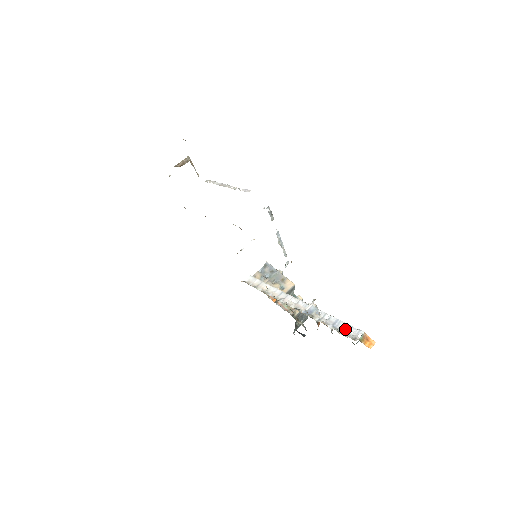
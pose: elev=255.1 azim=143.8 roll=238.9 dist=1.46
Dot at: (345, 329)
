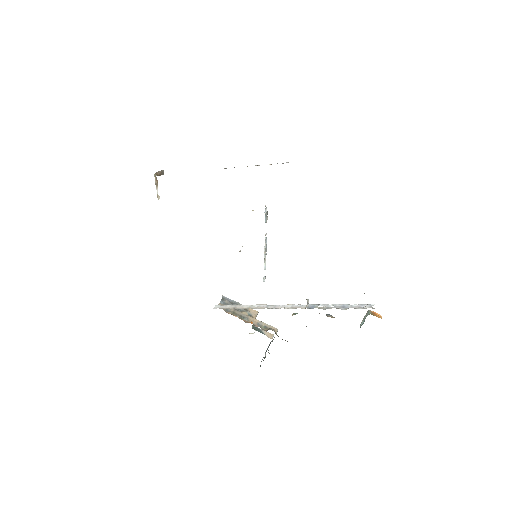
Dot at: (357, 307)
